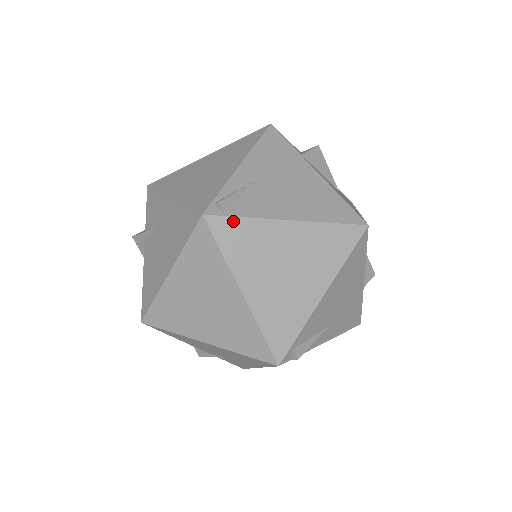
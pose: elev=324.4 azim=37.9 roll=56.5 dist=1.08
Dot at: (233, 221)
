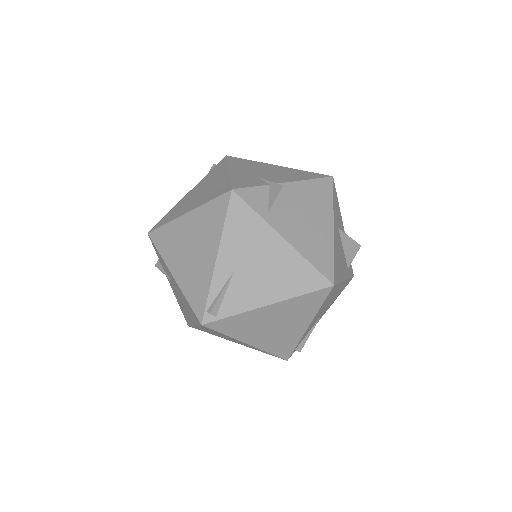
Dot at: (225, 320)
